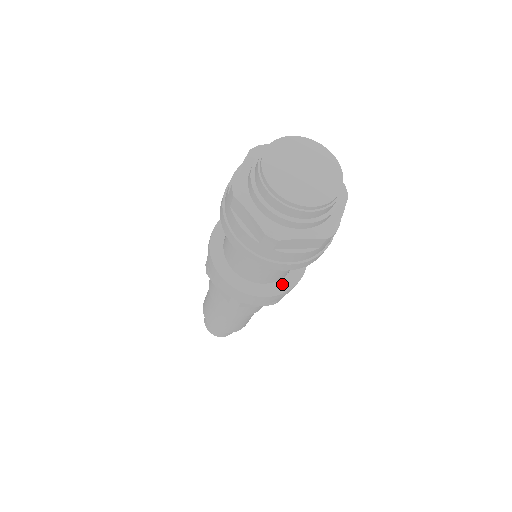
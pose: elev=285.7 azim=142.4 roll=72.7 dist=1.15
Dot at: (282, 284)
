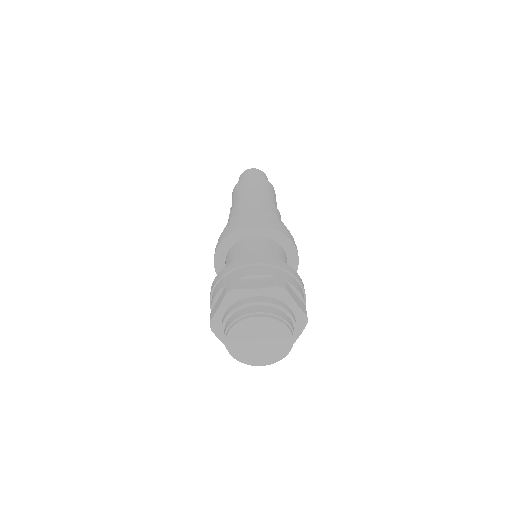
Dot at: (291, 264)
